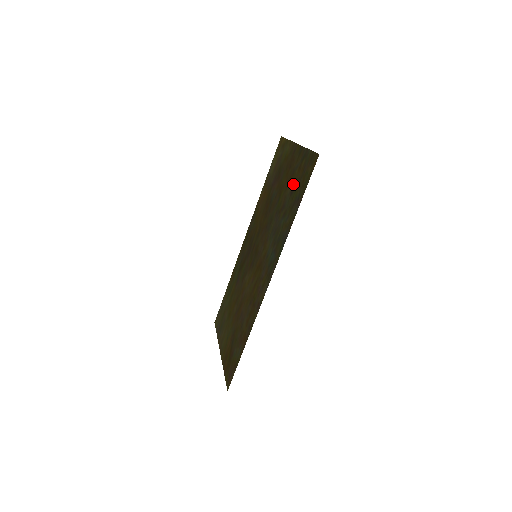
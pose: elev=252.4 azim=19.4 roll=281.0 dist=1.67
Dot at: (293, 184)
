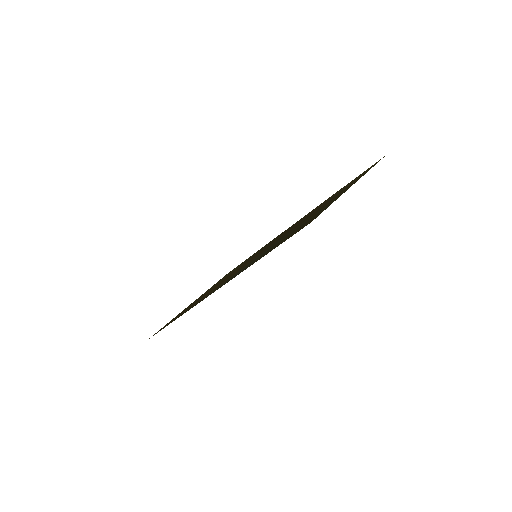
Dot at: occluded
